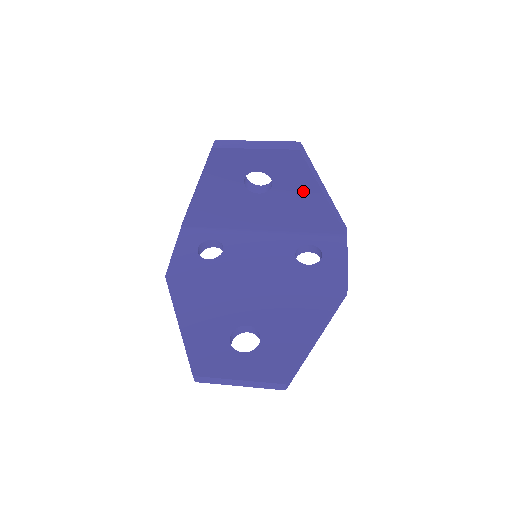
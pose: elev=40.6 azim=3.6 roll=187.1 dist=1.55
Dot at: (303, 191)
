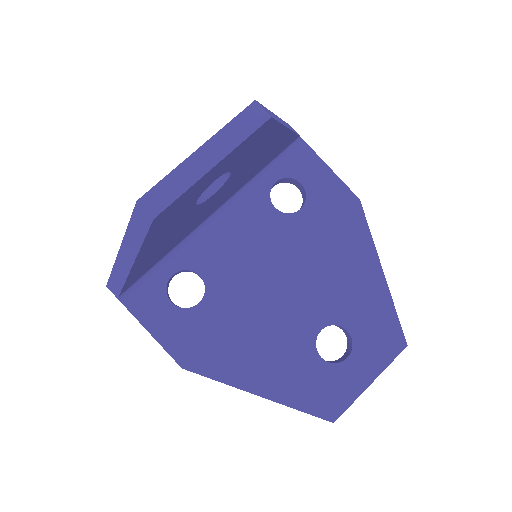
Dot at: (265, 146)
